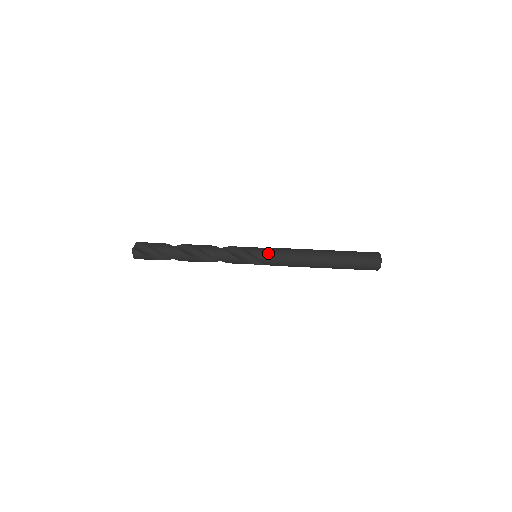
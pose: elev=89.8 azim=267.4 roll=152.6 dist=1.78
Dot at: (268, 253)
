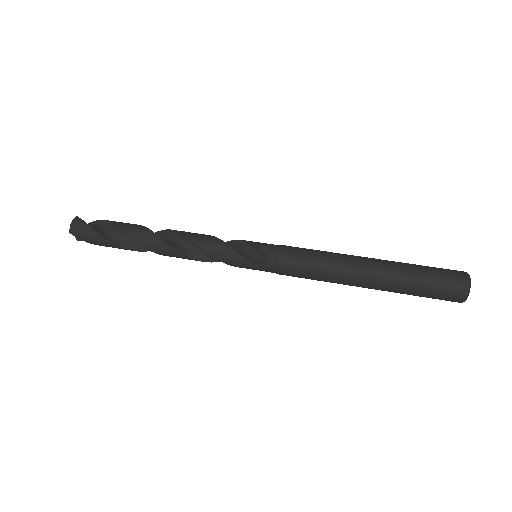
Dot at: (276, 245)
